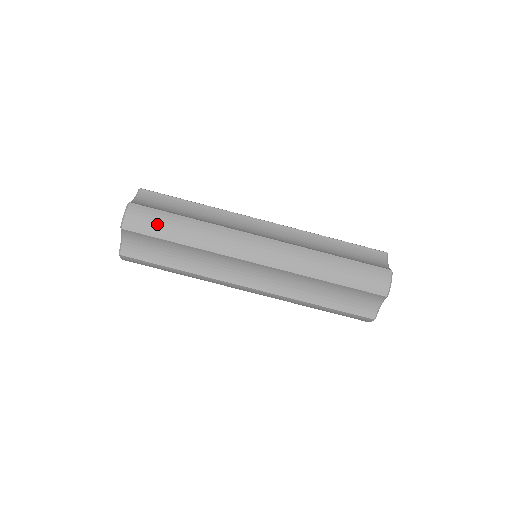
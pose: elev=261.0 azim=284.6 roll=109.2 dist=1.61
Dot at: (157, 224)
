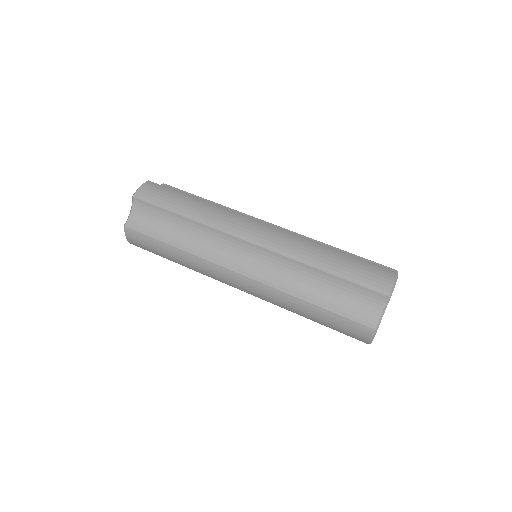
Dot at: (166, 197)
